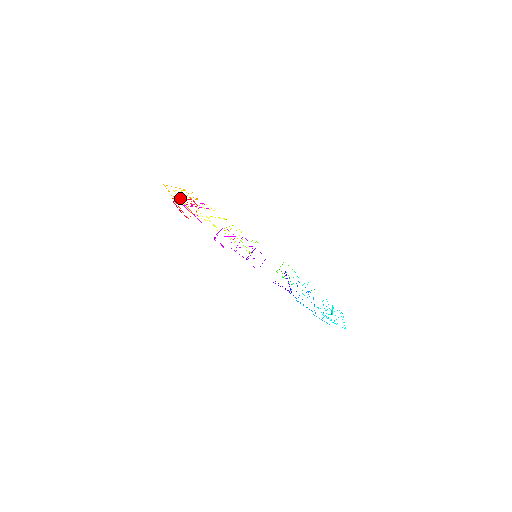
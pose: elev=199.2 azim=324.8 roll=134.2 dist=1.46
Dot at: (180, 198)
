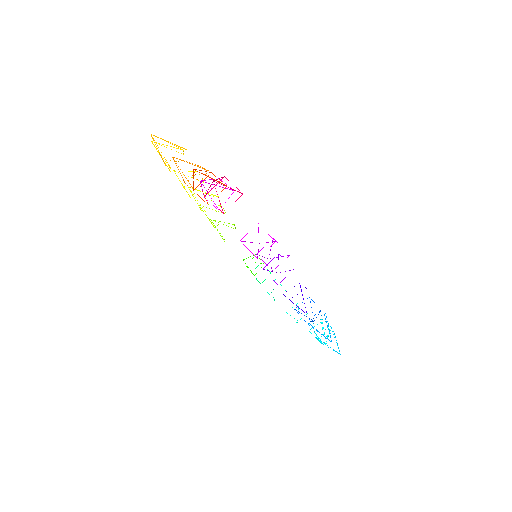
Dot at: occluded
